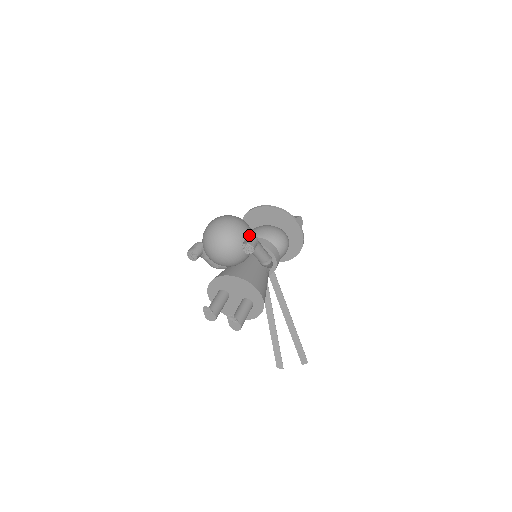
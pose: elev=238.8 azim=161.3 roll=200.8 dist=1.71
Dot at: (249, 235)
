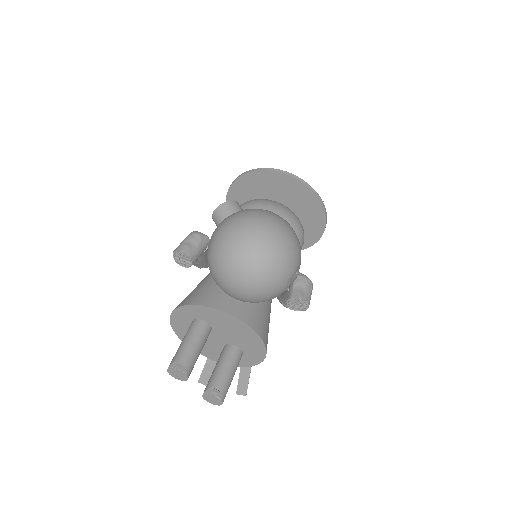
Dot at: (304, 275)
